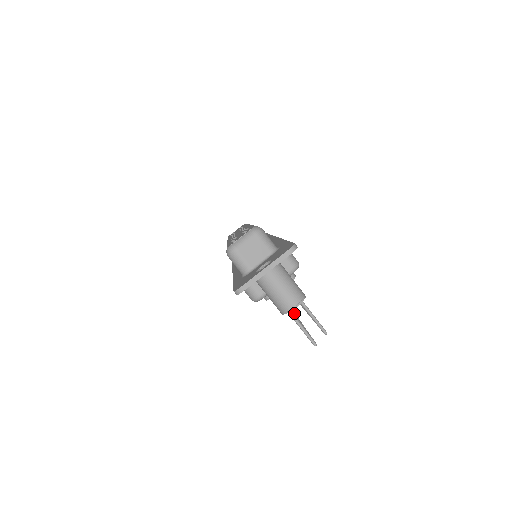
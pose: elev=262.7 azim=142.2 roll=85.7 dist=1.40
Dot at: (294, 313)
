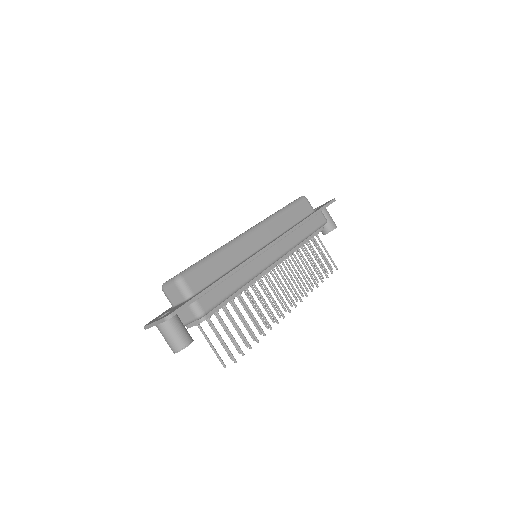
Dot at: (263, 319)
